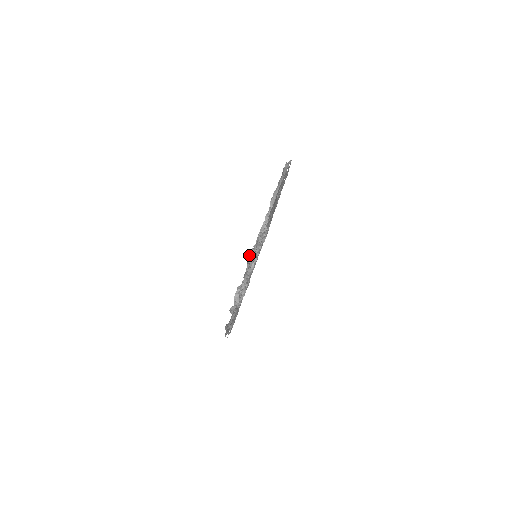
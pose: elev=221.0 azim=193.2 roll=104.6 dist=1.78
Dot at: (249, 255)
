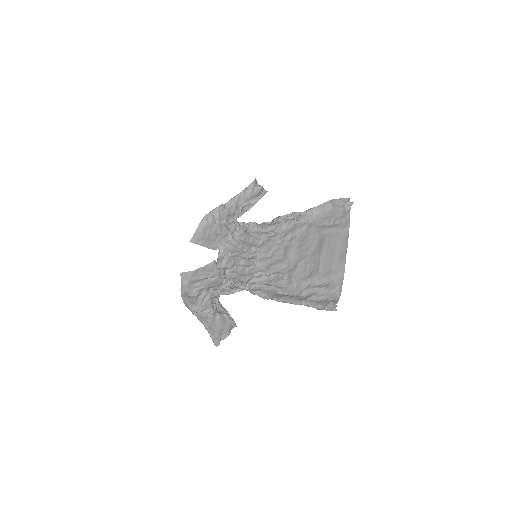
Dot at: (232, 231)
